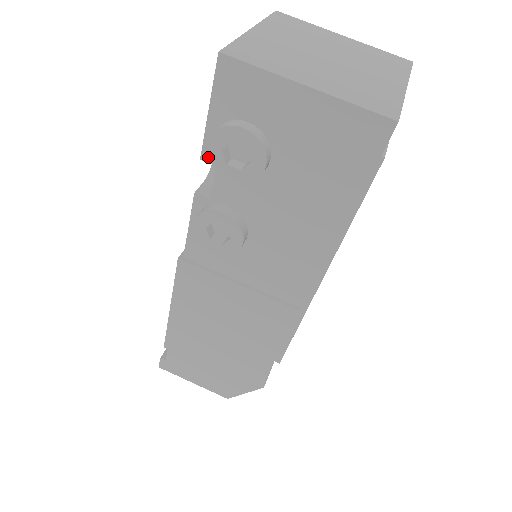
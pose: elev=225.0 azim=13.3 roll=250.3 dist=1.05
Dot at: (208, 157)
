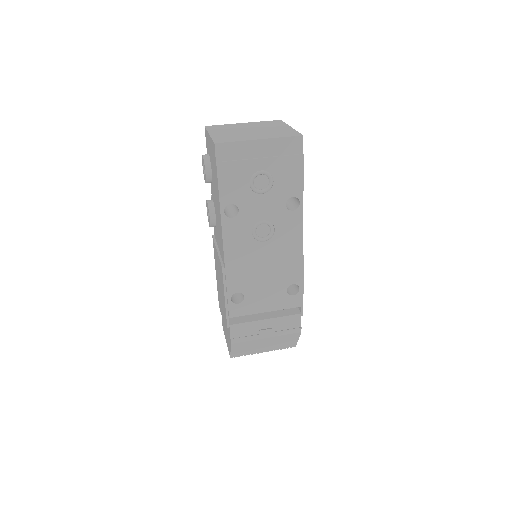
Dot at: occluded
